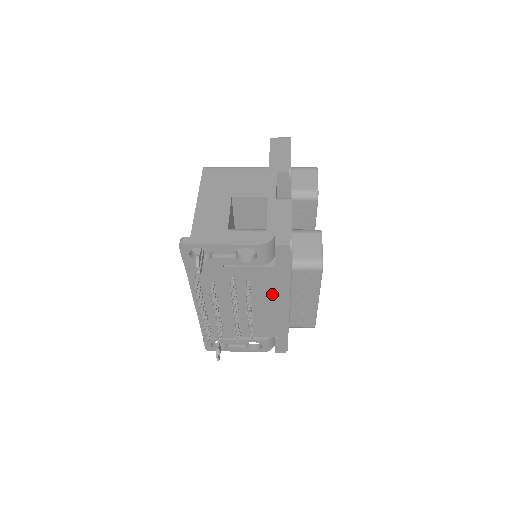
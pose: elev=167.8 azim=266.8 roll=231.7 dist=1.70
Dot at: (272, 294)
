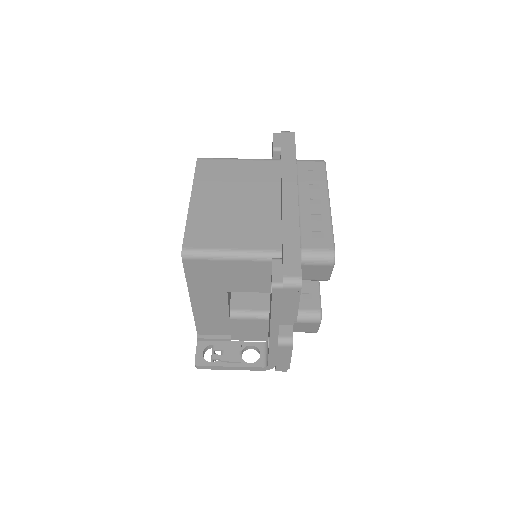
Dot at: occluded
